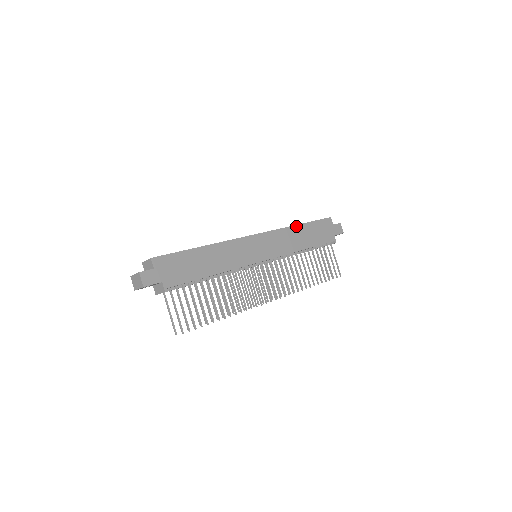
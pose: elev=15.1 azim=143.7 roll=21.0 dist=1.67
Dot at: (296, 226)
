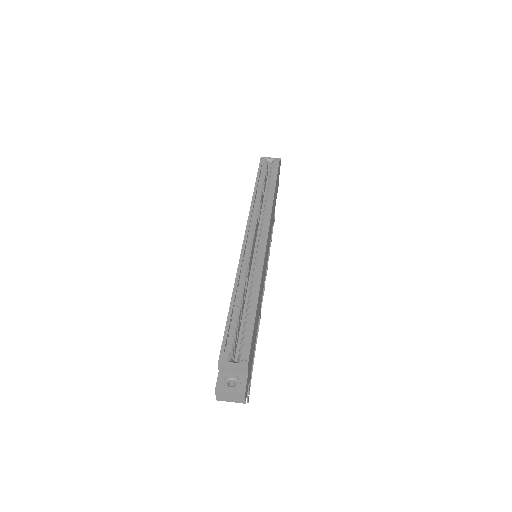
Dot at: (274, 196)
